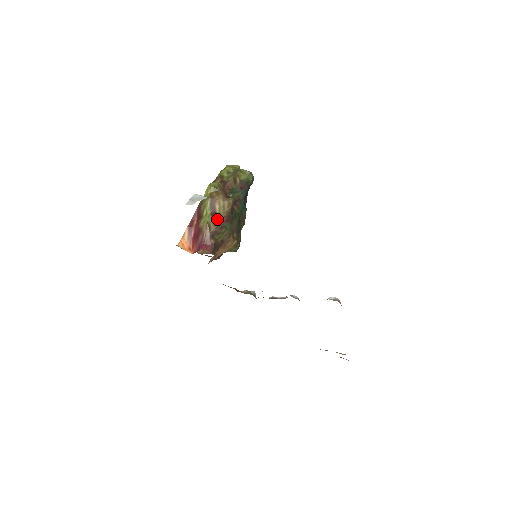
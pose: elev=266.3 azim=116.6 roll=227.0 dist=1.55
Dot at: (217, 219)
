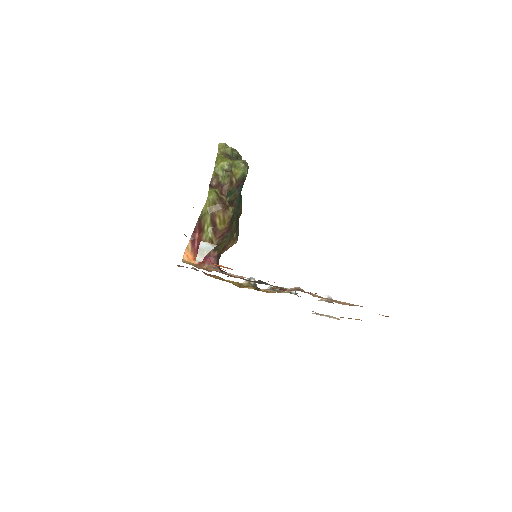
Dot at: (218, 233)
